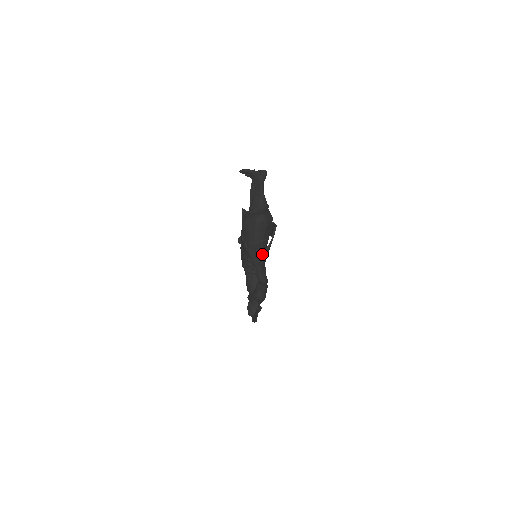
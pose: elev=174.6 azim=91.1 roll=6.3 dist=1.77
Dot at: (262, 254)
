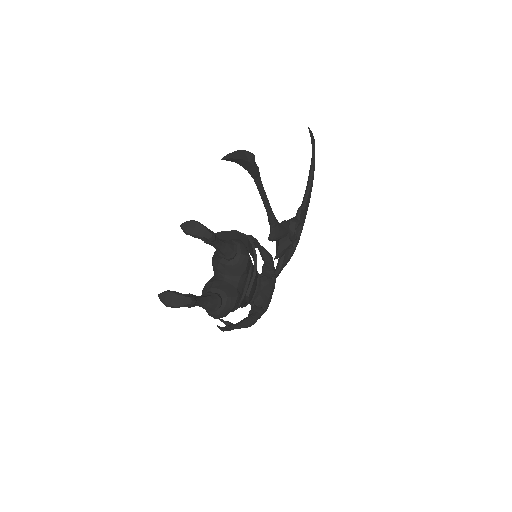
Dot at: (242, 305)
